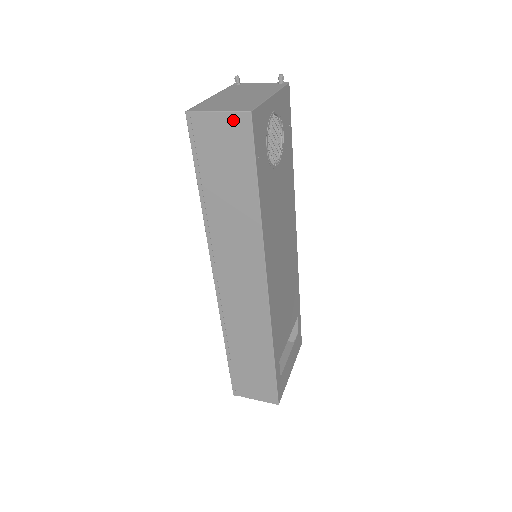
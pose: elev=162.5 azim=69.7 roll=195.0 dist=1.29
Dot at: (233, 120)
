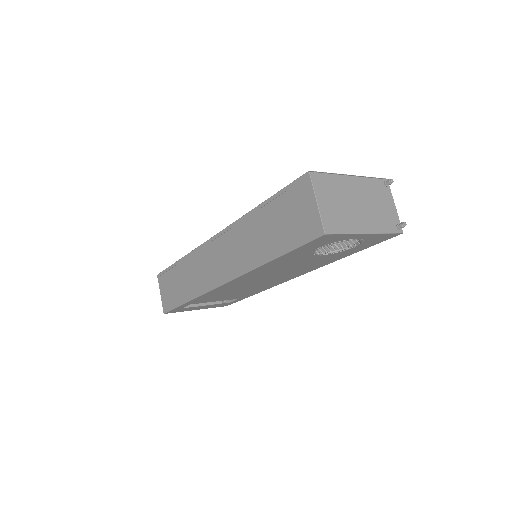
Dot at: (315, 219)
